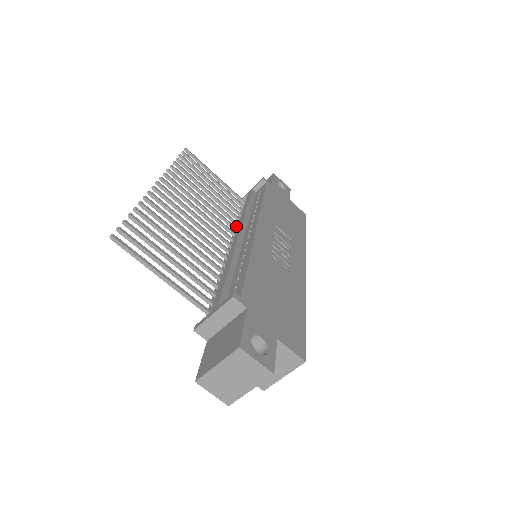
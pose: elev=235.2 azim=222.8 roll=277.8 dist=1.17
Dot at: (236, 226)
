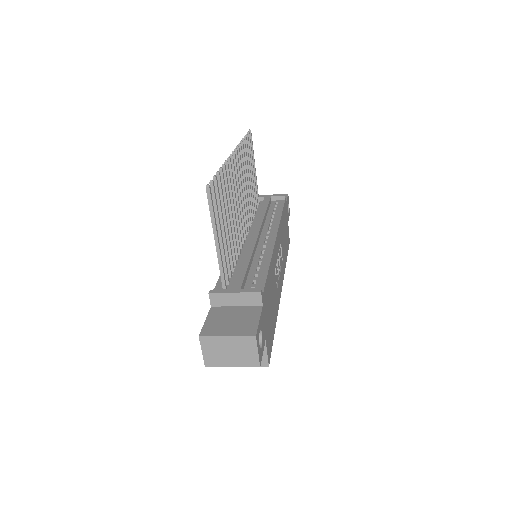
Dot at: occluded
